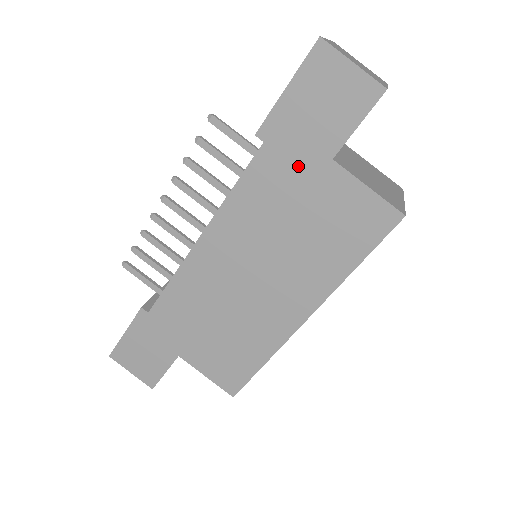
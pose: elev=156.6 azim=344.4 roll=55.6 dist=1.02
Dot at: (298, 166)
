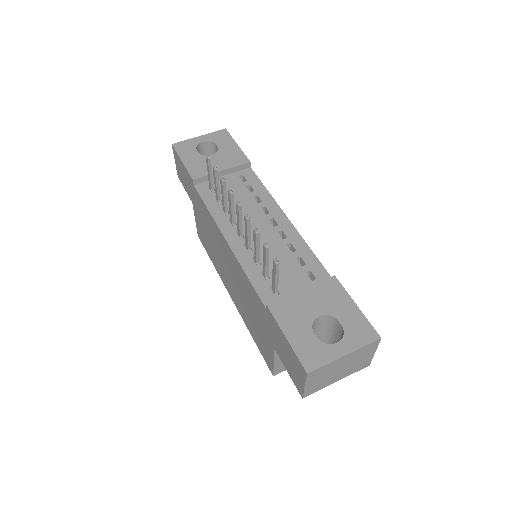
Dot at: (266, 326)
